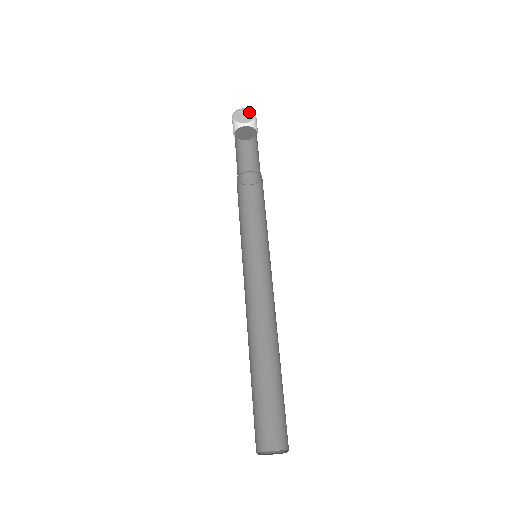
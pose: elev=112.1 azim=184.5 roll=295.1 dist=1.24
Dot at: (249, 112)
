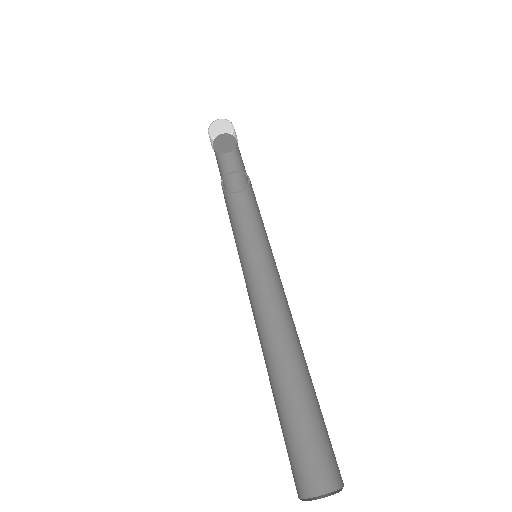
Dot at: (226, 124)
